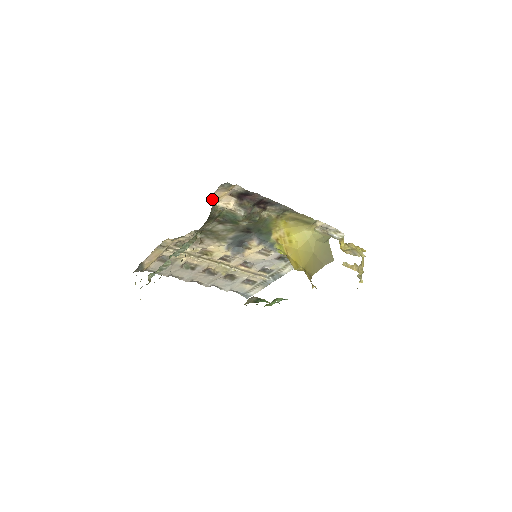
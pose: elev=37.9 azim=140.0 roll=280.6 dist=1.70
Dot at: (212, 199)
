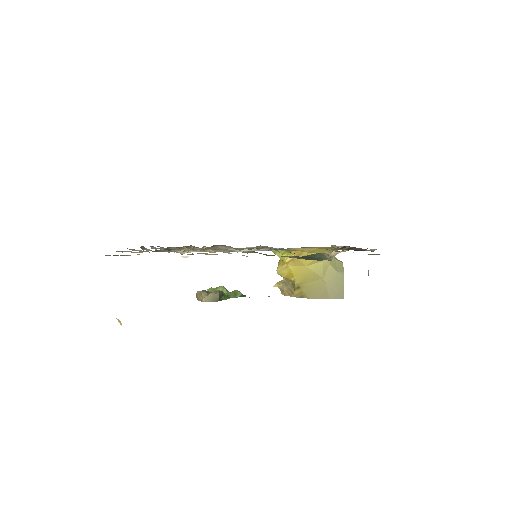
Dot at: occluded
